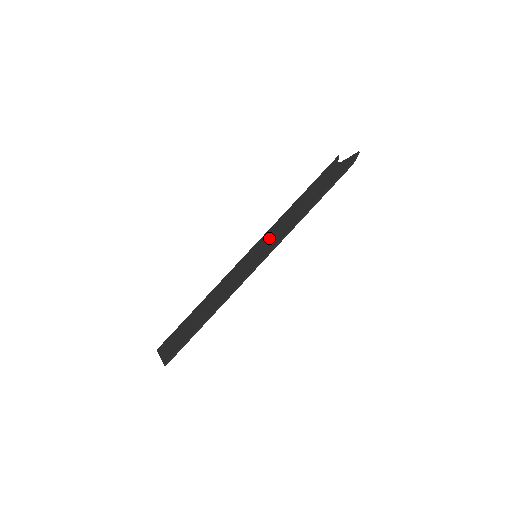
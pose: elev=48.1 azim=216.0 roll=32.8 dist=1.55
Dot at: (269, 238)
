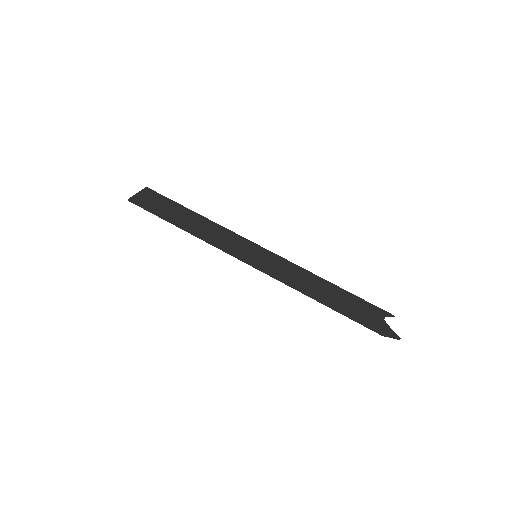
Dot at: (278, 264)
